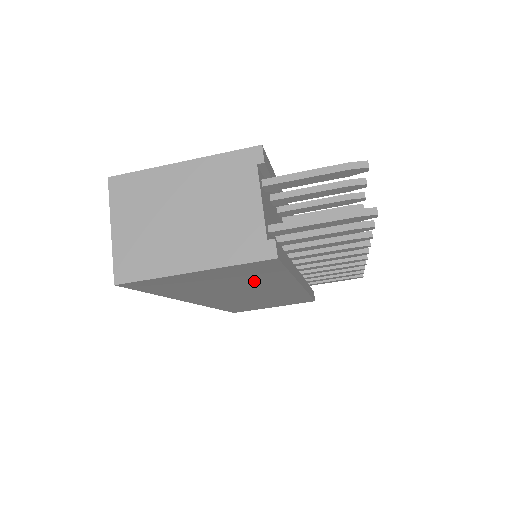
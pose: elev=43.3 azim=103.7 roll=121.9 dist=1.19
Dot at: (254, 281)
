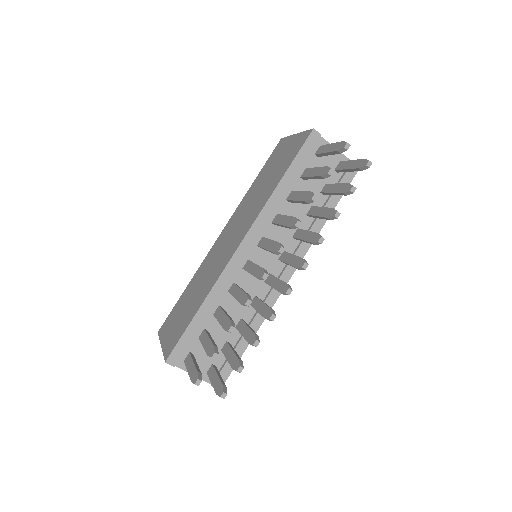
Dot at: occluded
